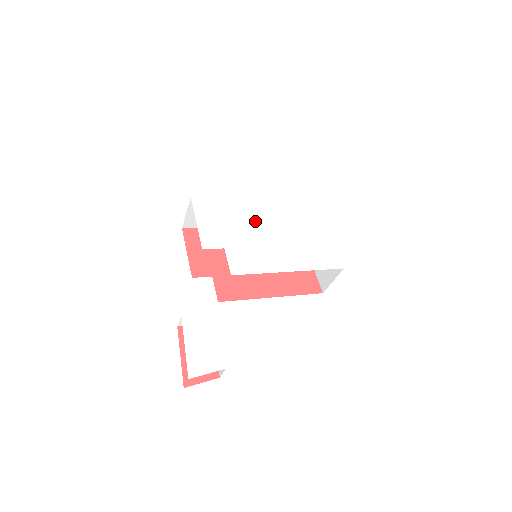
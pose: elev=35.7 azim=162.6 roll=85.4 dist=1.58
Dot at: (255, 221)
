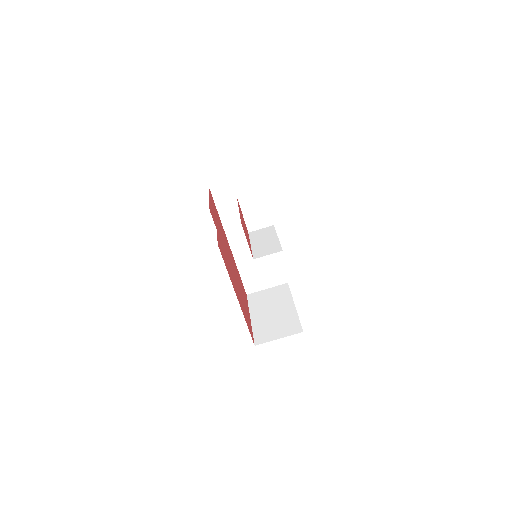
Dot at: occluded
